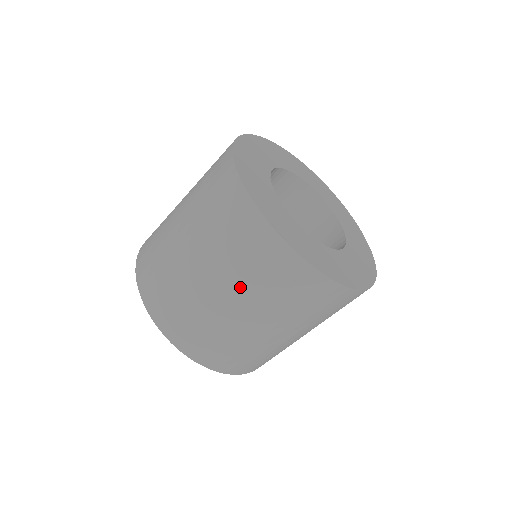
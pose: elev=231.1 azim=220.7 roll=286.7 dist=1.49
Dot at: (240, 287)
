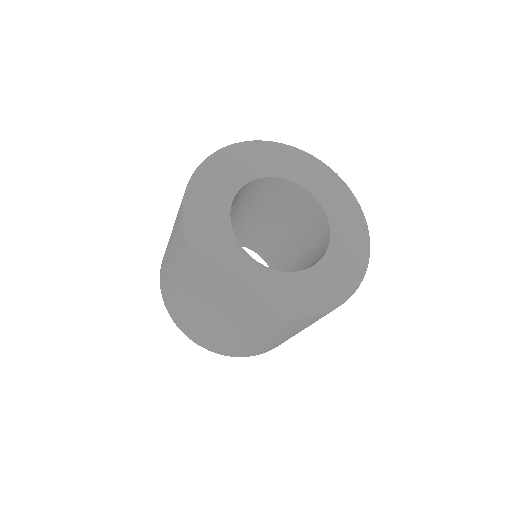
Dot at: (265, 336)
